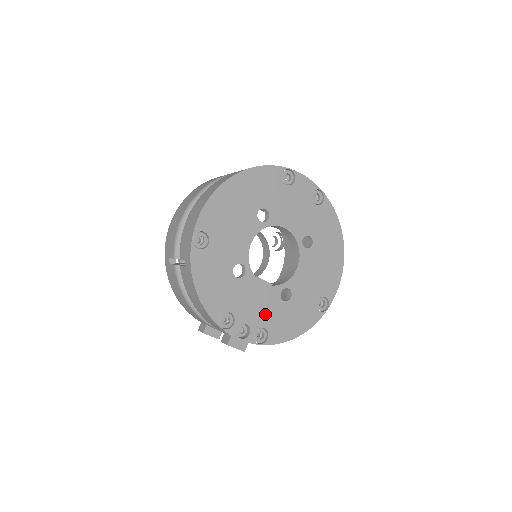
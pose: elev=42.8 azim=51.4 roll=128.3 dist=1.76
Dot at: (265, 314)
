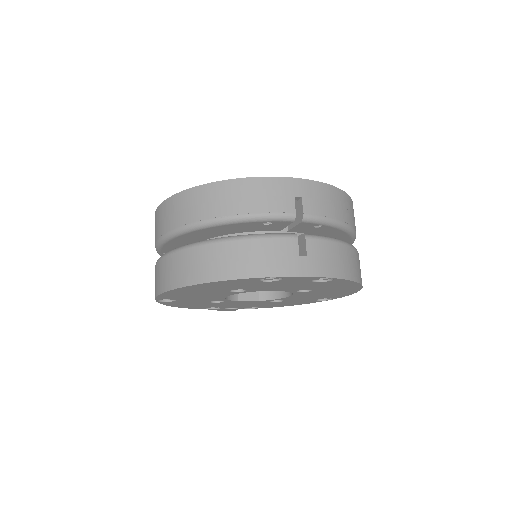
Dot at: (253, 305)
